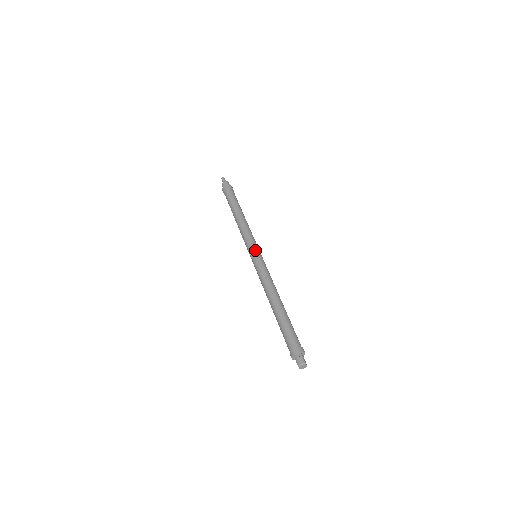
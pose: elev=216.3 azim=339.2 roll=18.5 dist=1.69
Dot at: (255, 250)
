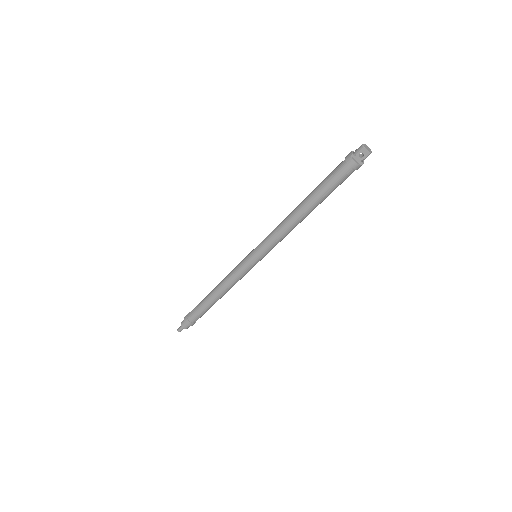
Dot at: (250, 253)
